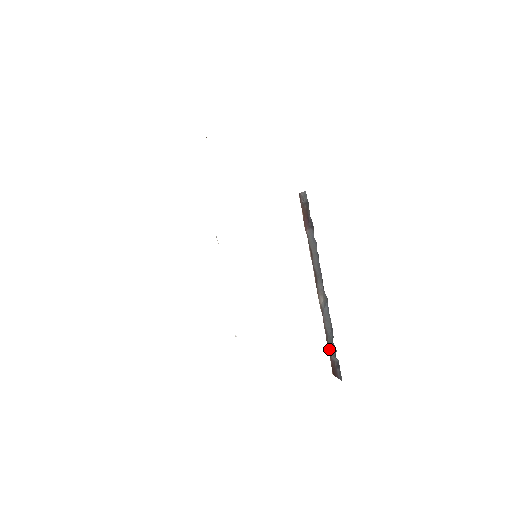
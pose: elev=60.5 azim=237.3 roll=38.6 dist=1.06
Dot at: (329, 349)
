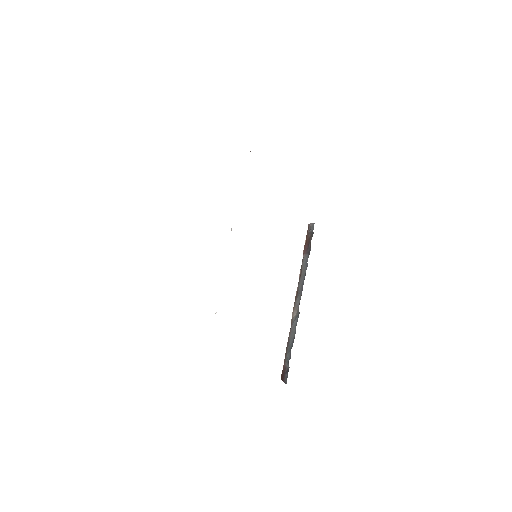
Dot at: (286, 356)
